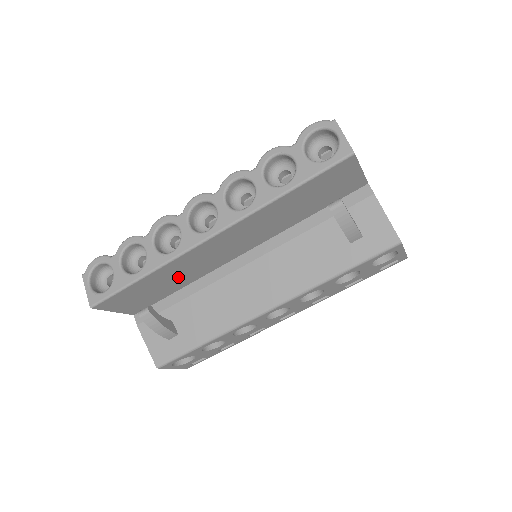
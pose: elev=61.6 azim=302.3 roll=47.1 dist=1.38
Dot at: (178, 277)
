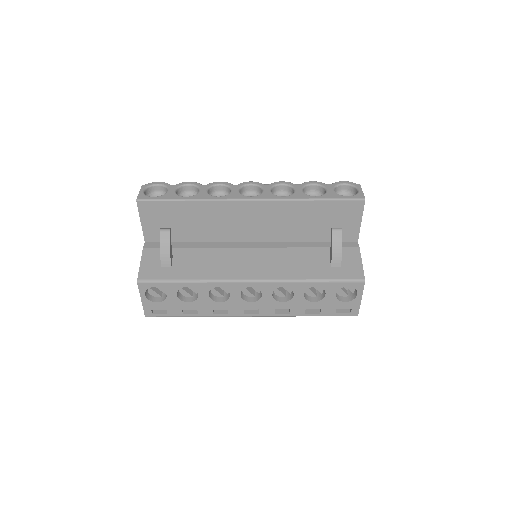
Dot at: (203, 225)
